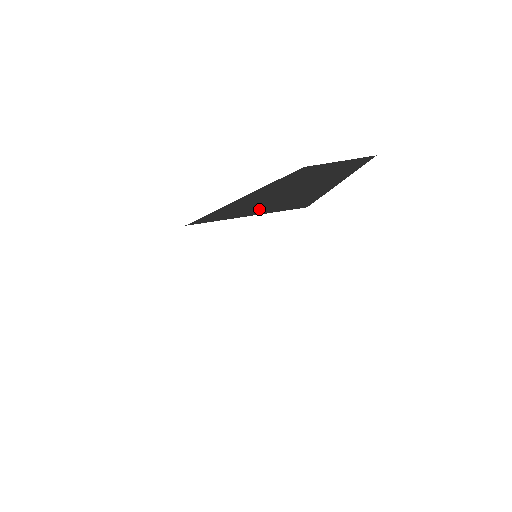
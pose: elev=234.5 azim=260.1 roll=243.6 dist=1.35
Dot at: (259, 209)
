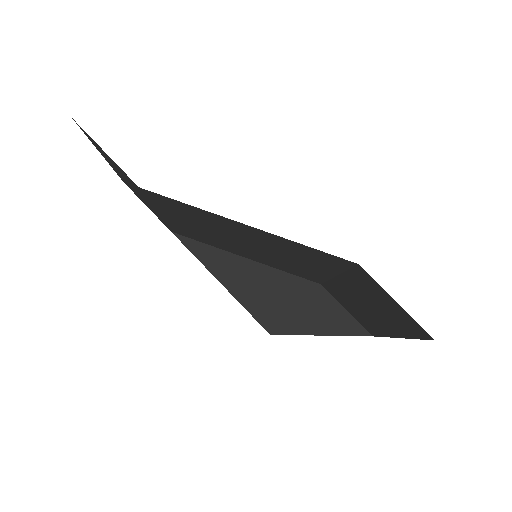
Dot at: (240, 288)
